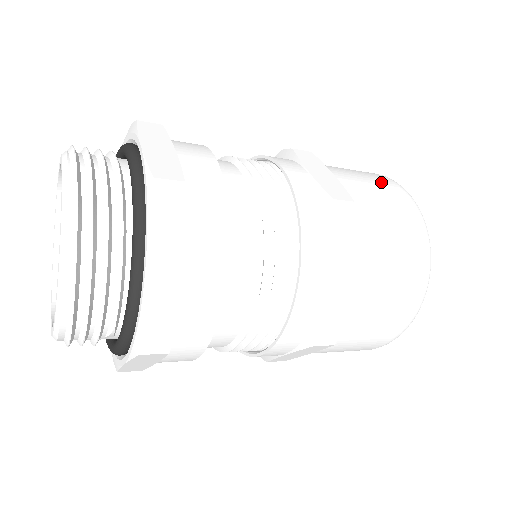
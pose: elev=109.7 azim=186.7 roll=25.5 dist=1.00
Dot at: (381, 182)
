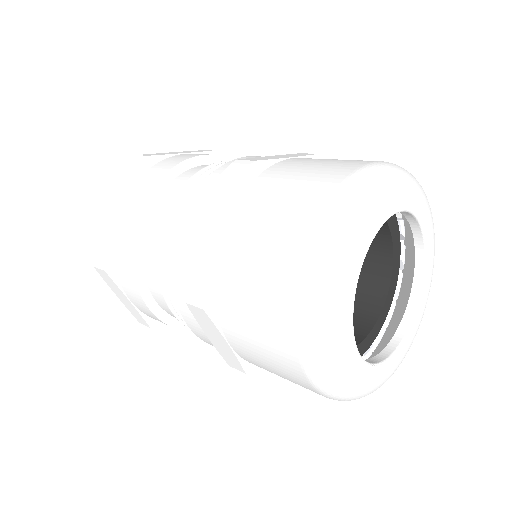
Dot at: (352, 160)
